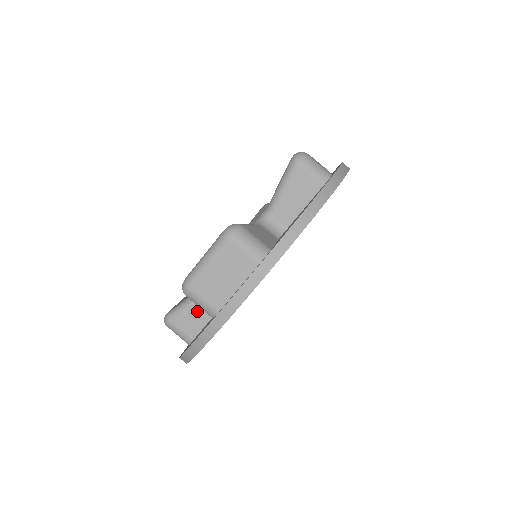
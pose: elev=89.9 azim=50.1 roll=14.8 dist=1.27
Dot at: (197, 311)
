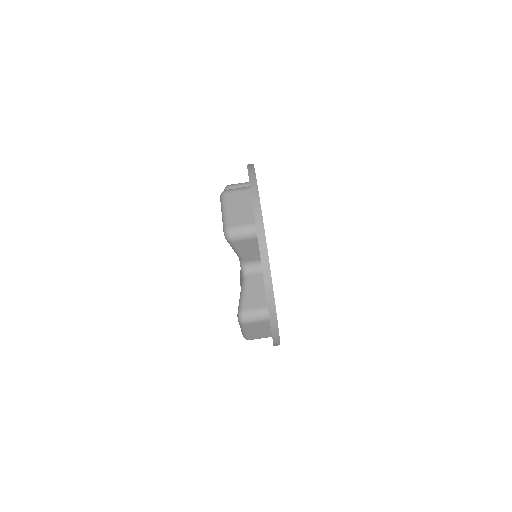
Dot at: occluded
